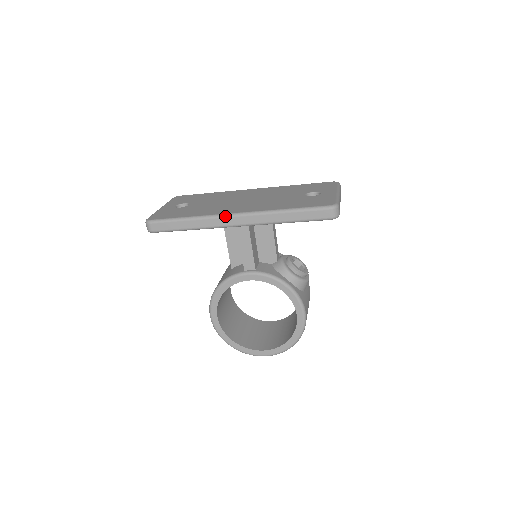
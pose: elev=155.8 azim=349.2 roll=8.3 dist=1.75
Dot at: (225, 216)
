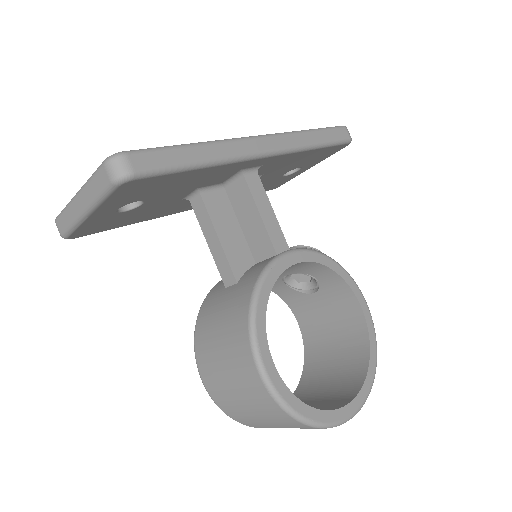
Dot at: (248, 138)
